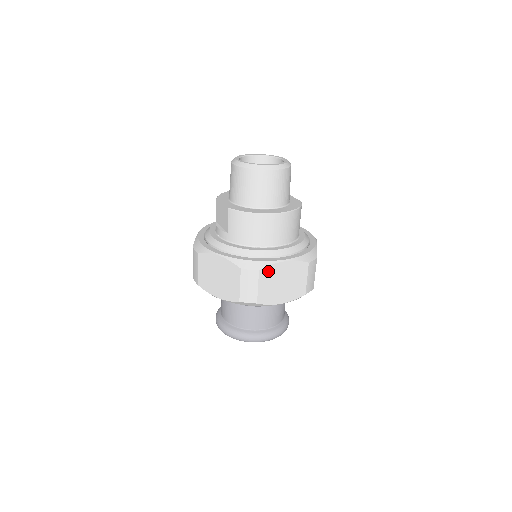
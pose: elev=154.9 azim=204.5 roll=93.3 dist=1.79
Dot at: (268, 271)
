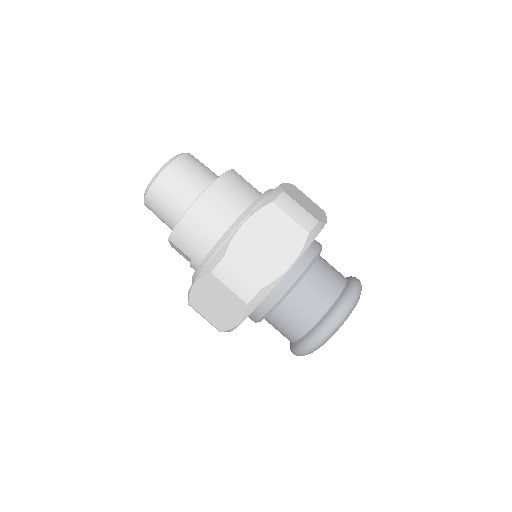
Dot at: (236, 248)
